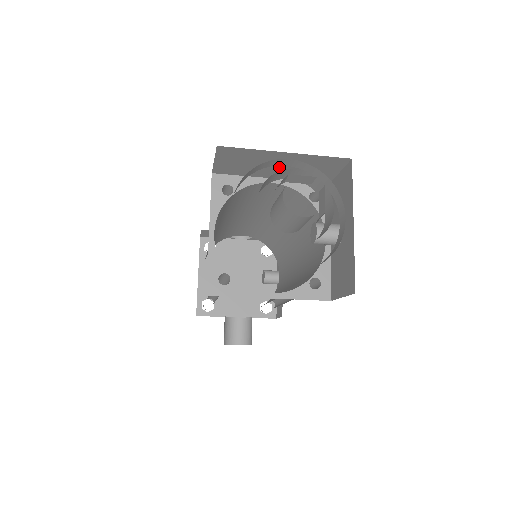
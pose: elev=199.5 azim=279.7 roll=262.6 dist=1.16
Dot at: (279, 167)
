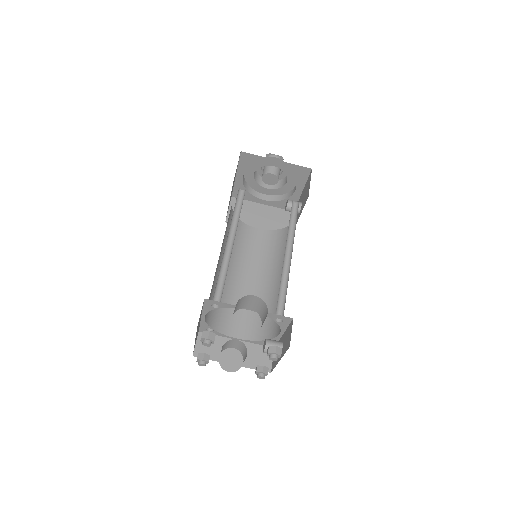
Dot at: (261, 218)
